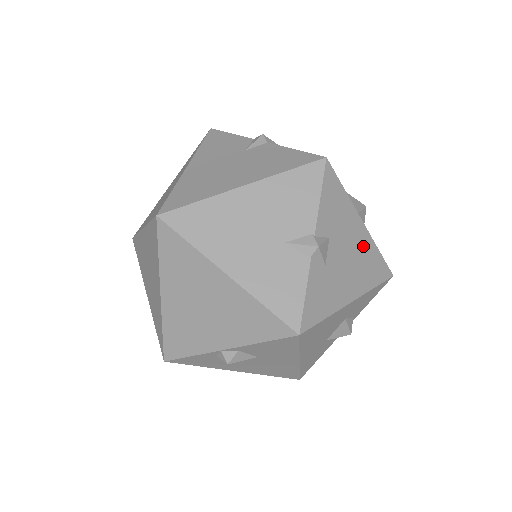
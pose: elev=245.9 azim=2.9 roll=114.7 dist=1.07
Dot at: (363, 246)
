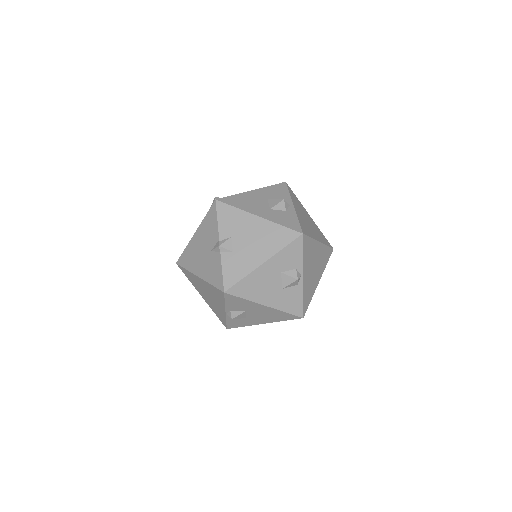
Dot at: (263, 229)
